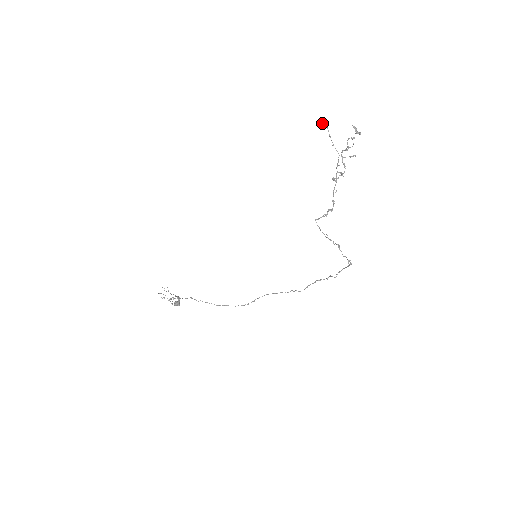
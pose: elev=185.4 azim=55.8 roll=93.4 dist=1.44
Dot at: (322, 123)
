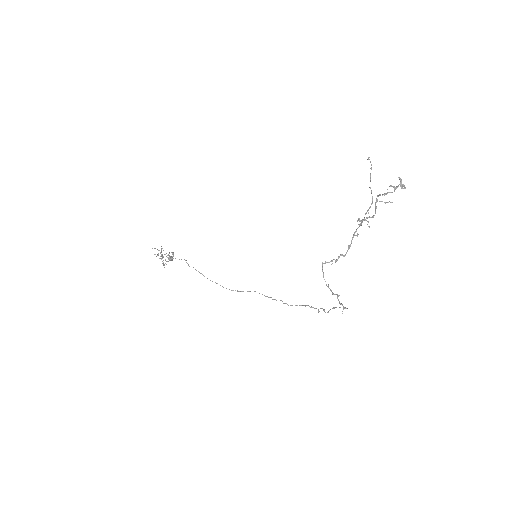
Dot at: (368, 157)
